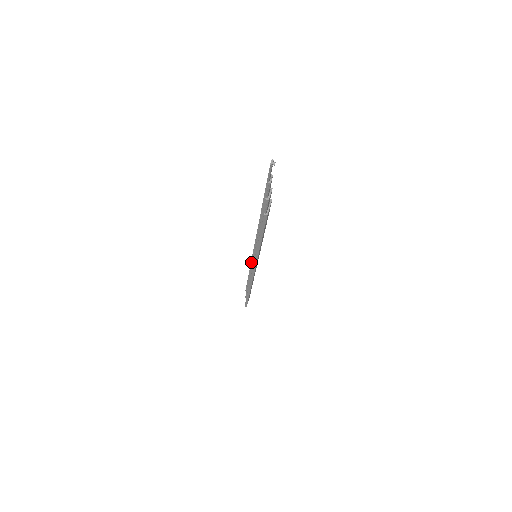
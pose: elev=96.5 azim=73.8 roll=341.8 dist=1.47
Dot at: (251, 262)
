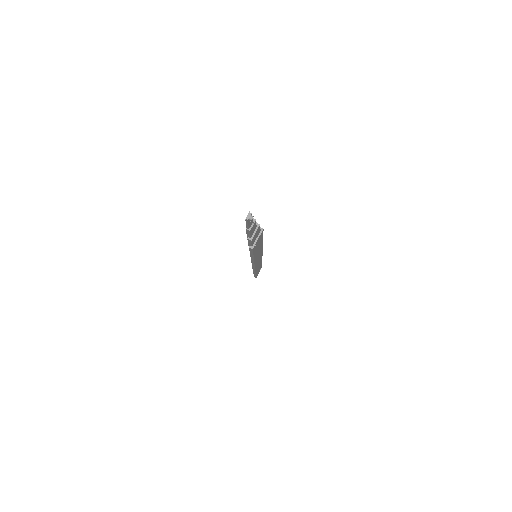
Dot at: occluded
